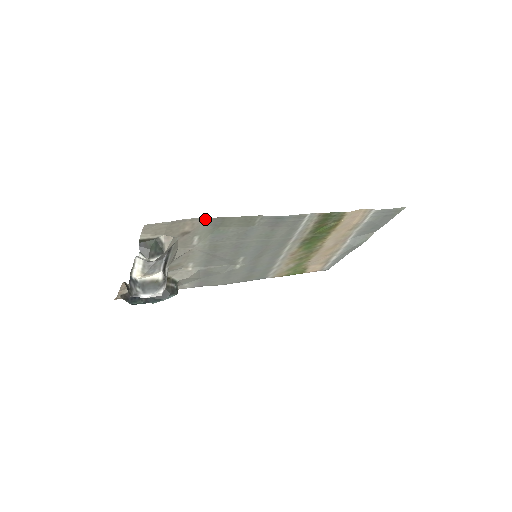
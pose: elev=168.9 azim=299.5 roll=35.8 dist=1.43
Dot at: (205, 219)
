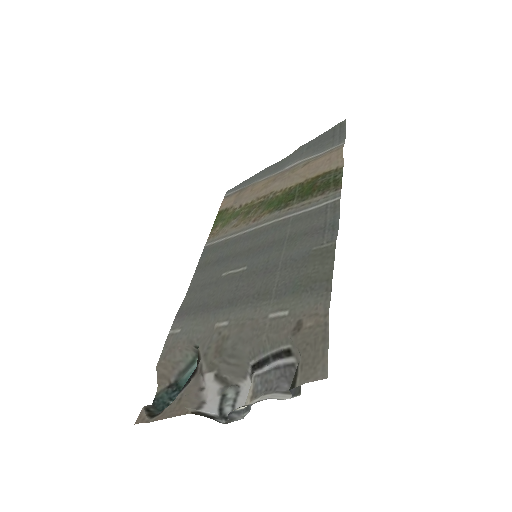
Dot at: (326, 300)
